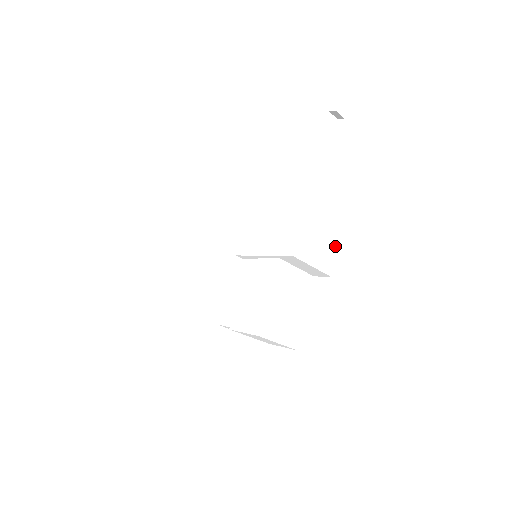
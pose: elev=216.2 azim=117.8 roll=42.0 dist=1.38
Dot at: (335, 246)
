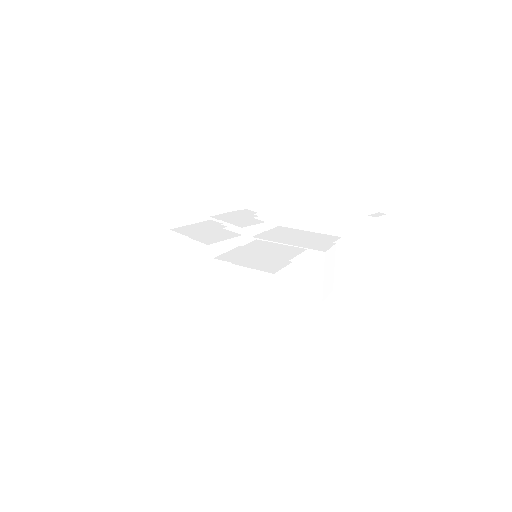
Dot at: occluded
